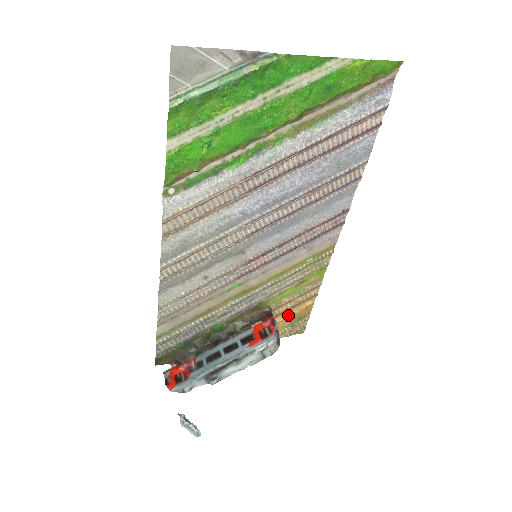
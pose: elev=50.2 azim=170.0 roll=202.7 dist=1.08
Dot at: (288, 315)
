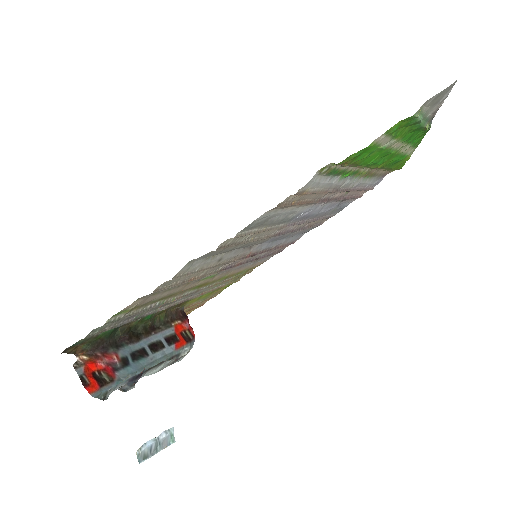
Dot at: occluded
